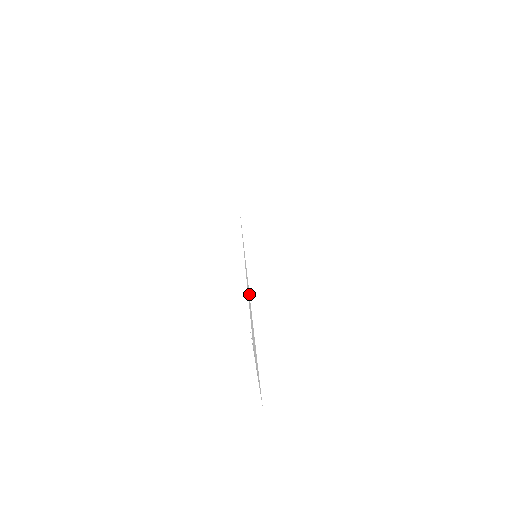
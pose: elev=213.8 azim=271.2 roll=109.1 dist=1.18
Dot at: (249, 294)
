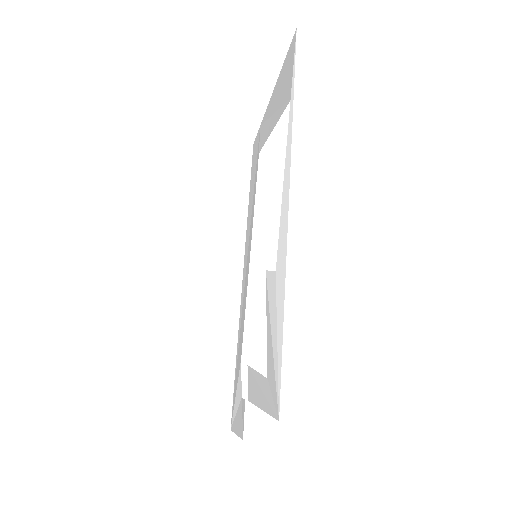
Dot at: (291, 135)
